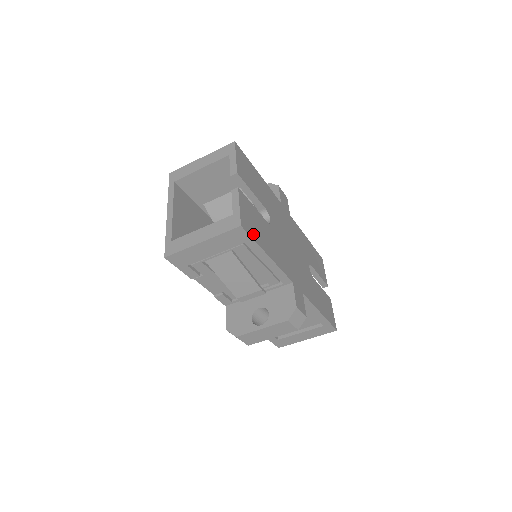
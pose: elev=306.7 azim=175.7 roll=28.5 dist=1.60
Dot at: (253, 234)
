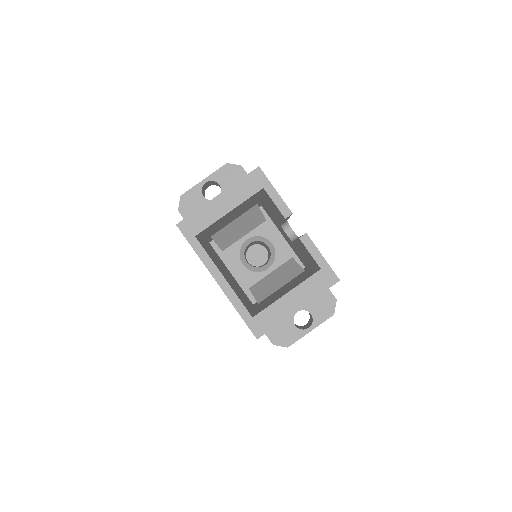
Dot at: occluded
